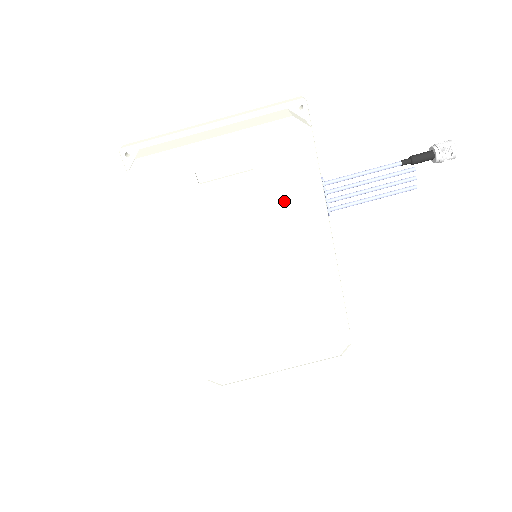
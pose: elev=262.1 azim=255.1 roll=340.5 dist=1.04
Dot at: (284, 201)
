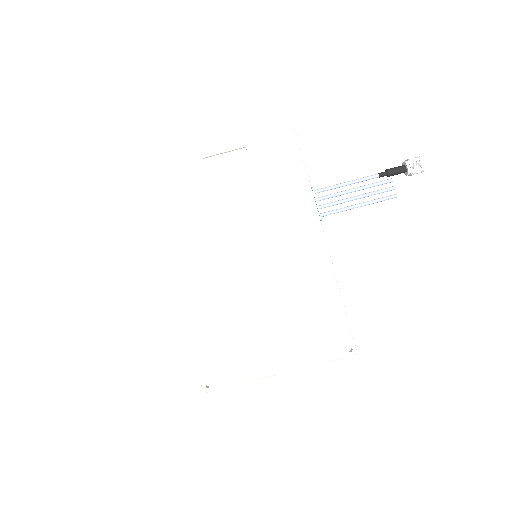
Dot at: (274, 183)
